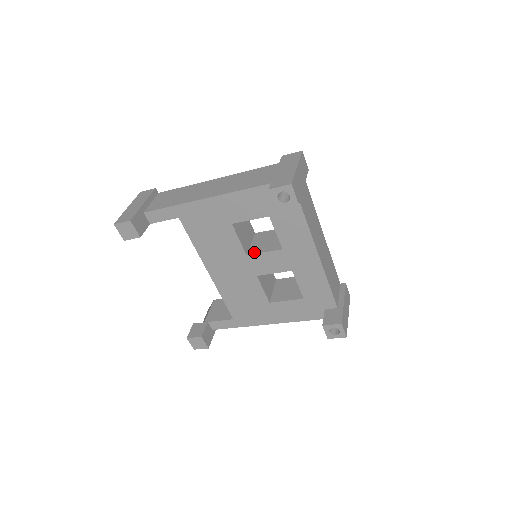
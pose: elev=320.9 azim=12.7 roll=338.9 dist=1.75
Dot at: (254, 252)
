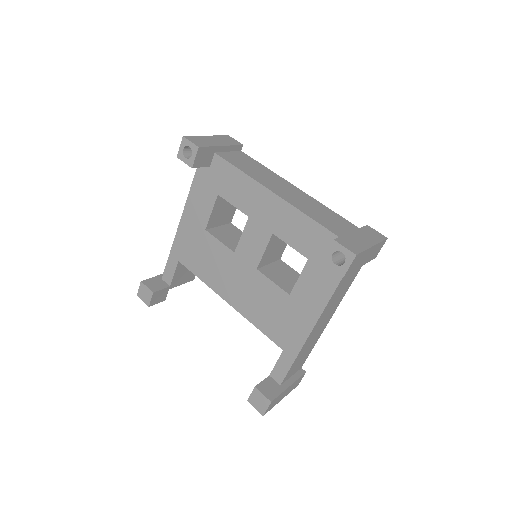
Dot at: (238, 245)
